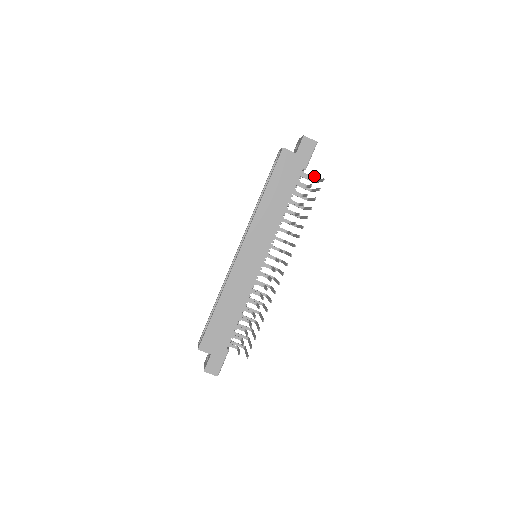
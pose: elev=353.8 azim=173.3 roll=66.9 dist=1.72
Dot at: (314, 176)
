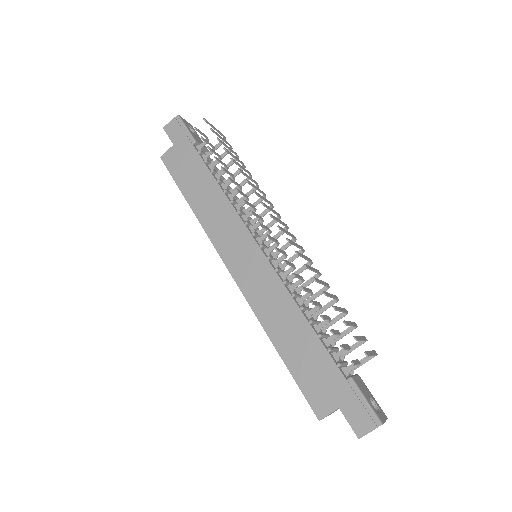
Dot at: occluded
